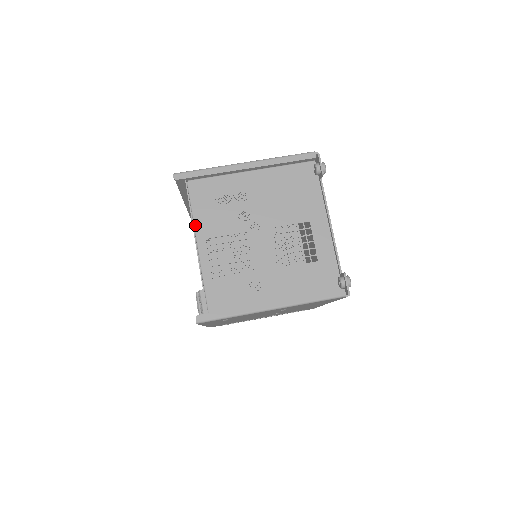
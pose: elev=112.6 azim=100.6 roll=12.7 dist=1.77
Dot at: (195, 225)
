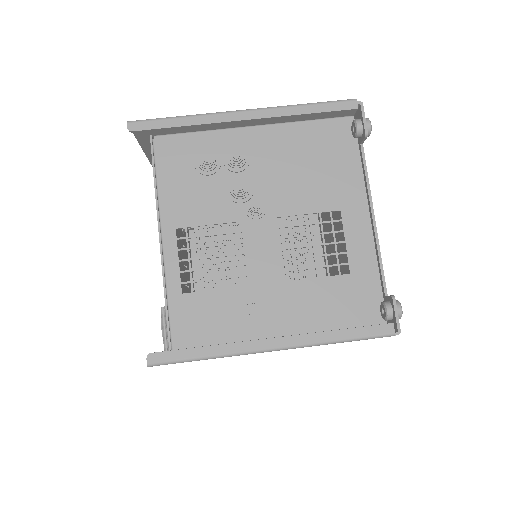
Dot at: (160, 206)
